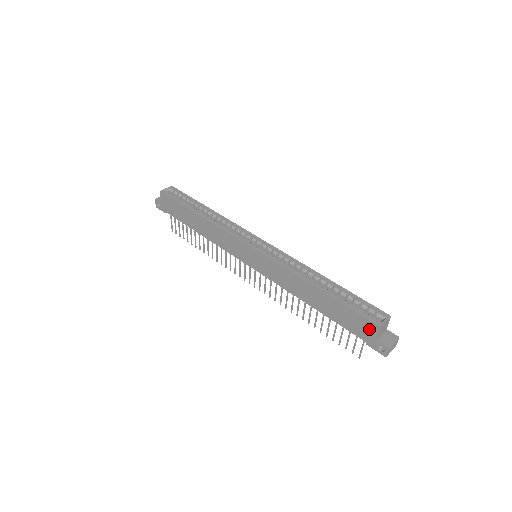
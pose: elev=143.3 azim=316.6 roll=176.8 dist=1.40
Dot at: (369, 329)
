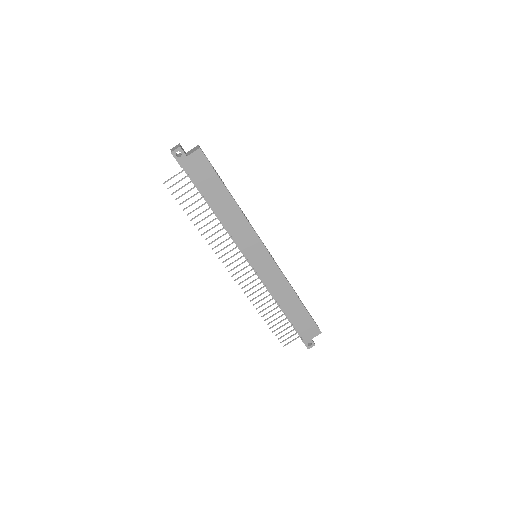
Dot at: (313, 332)
